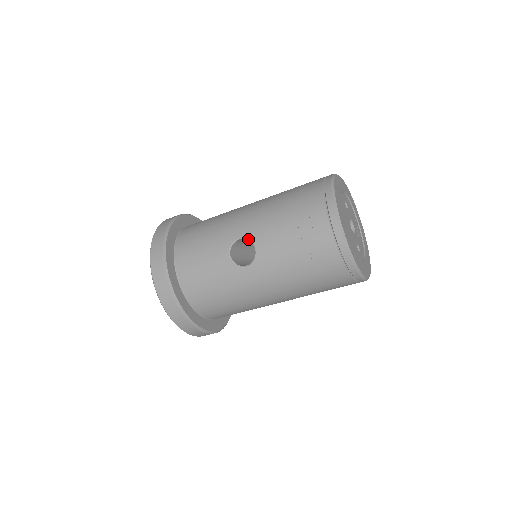
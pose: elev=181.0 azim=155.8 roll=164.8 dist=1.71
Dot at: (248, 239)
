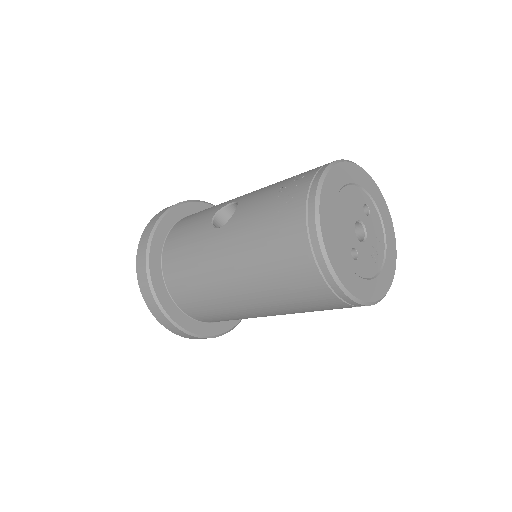
Dot at: (237, 203)
